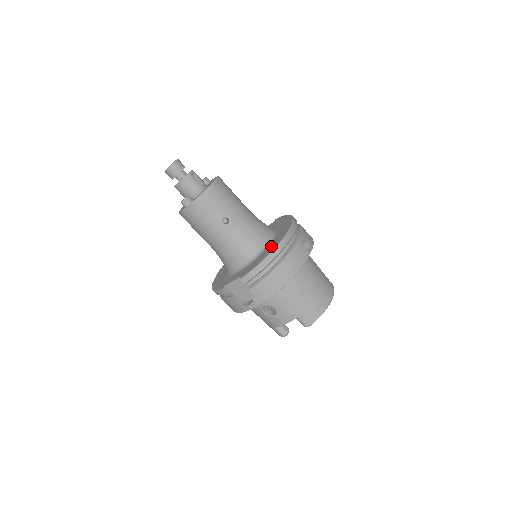
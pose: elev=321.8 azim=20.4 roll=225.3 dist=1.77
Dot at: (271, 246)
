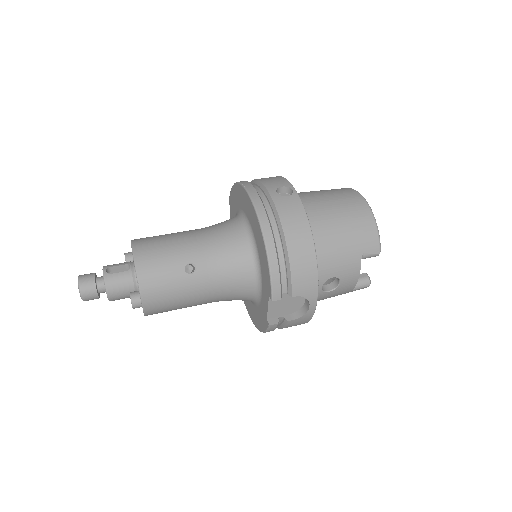
Dot at: (256, 235)
